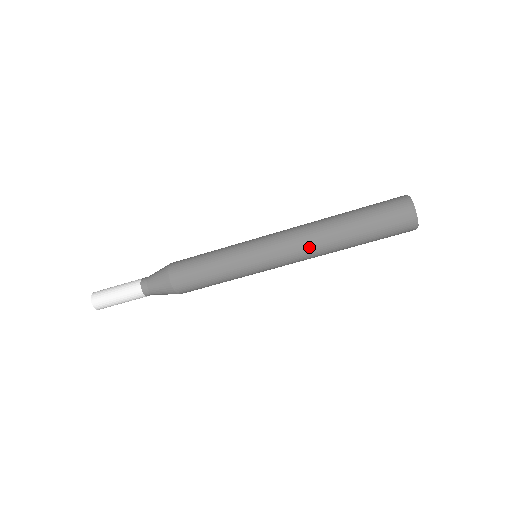
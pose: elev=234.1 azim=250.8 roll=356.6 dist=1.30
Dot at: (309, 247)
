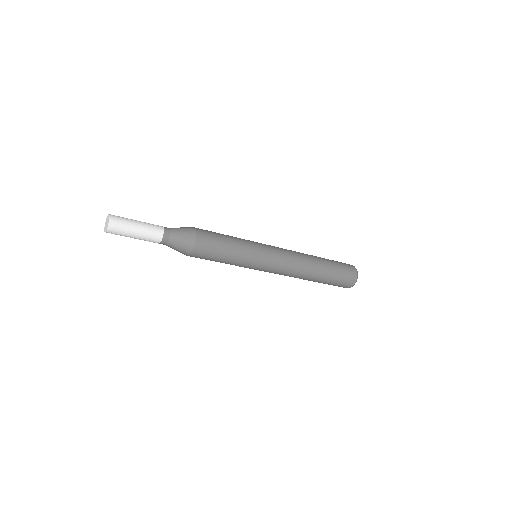
Dot at: (299, 266)
